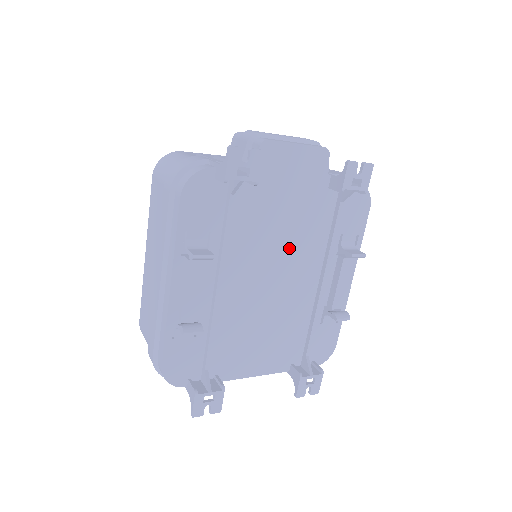
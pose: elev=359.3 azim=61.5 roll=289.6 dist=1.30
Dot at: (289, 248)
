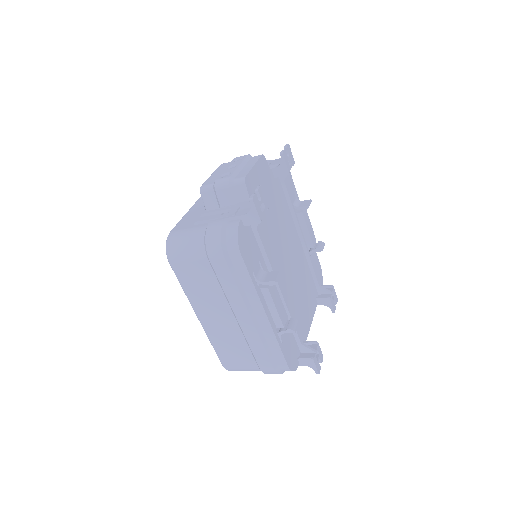
Dot at: (283, 232)
